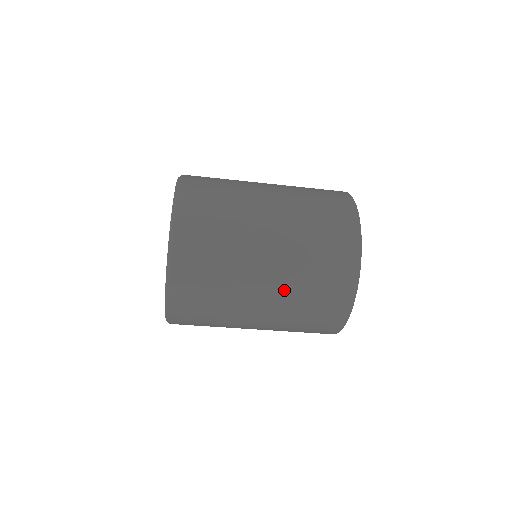
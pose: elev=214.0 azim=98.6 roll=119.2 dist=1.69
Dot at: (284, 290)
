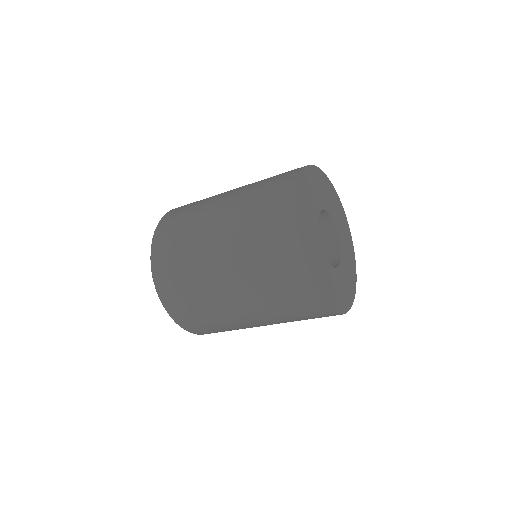
Dot at: (271, 321)
